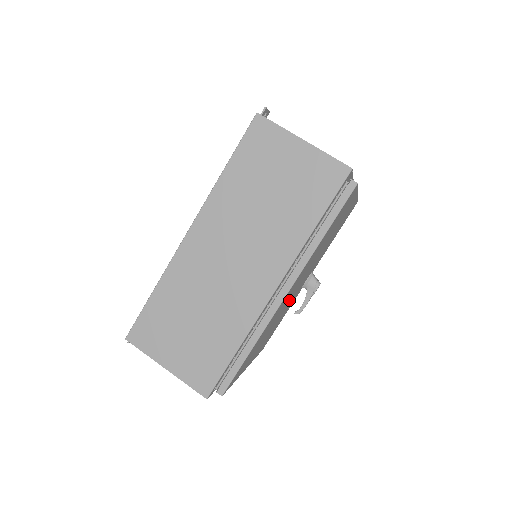
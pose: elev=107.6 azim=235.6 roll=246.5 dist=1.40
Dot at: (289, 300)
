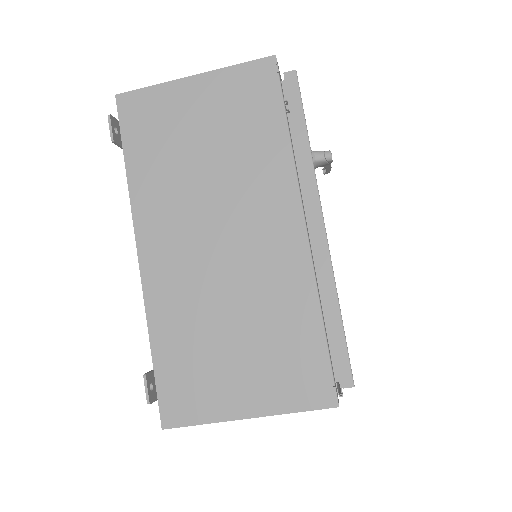
Dot at: occluded
